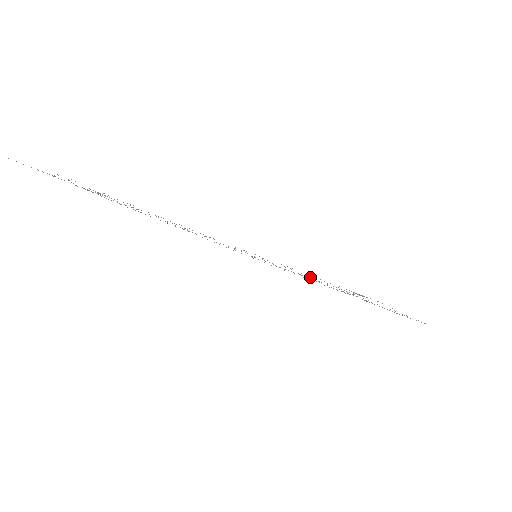
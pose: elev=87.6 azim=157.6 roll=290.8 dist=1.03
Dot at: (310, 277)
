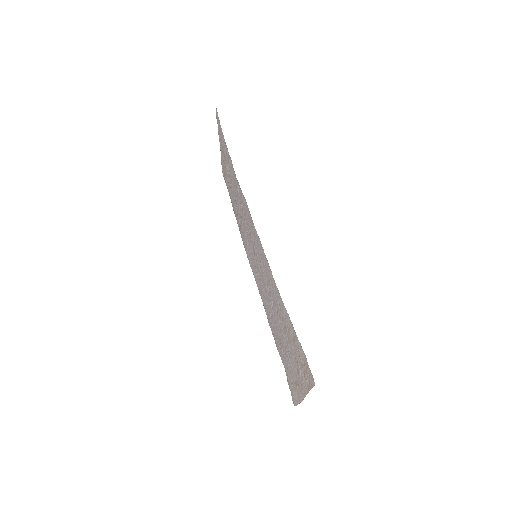
Dot at: (272, 306)
